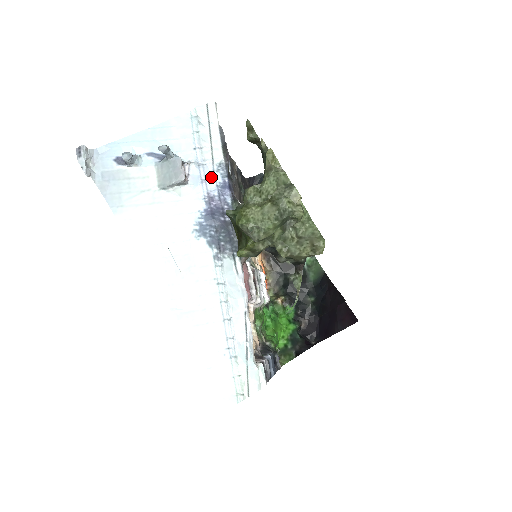
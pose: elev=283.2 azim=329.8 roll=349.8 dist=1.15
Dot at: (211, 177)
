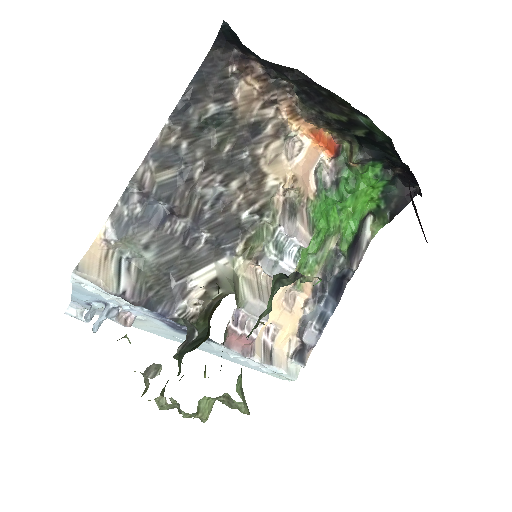
Dot at: (144, 312)
